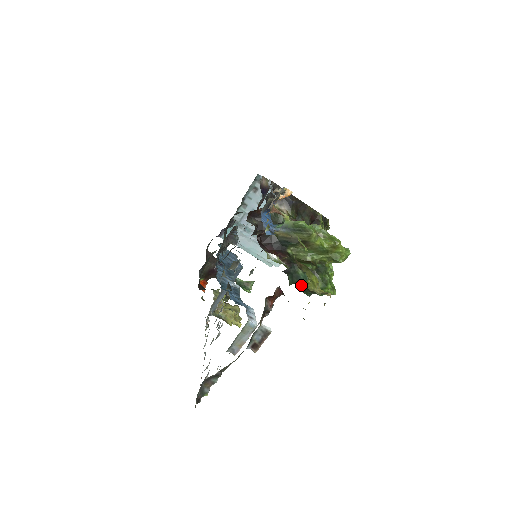
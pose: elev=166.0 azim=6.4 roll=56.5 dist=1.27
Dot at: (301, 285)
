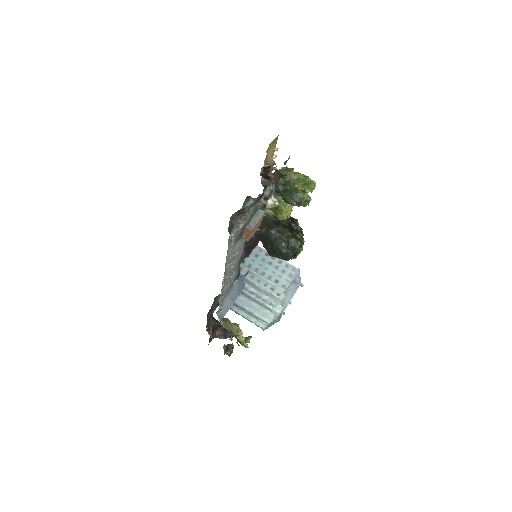
Dot at: (290, 195)
